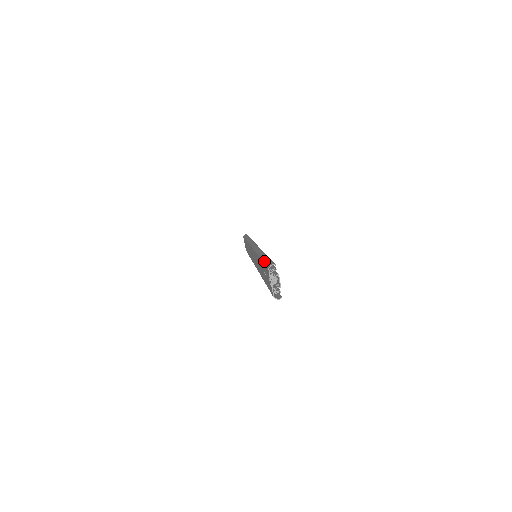
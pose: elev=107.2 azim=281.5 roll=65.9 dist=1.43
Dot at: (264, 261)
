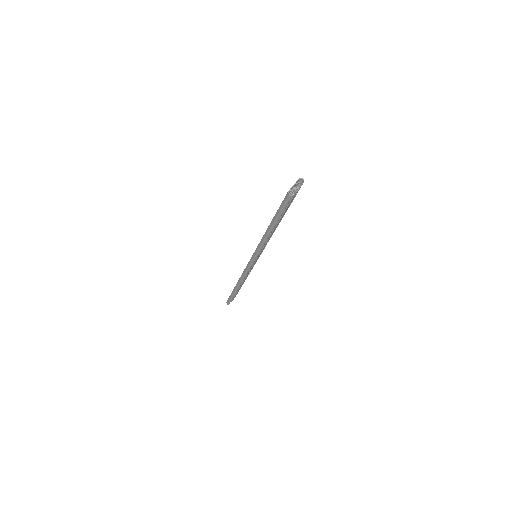
Dot at: occluded
